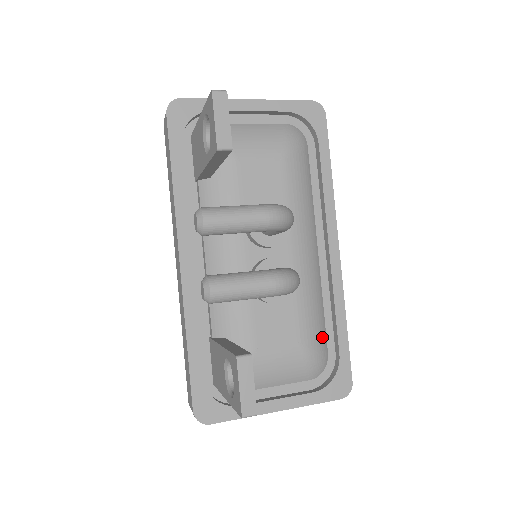
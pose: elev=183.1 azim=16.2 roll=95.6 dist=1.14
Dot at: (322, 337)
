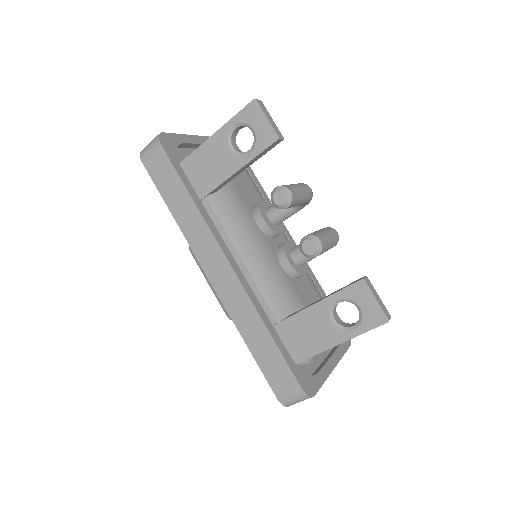
Dot at: occluded
